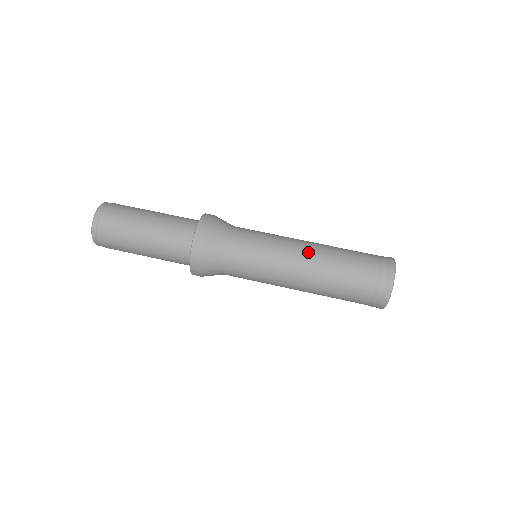
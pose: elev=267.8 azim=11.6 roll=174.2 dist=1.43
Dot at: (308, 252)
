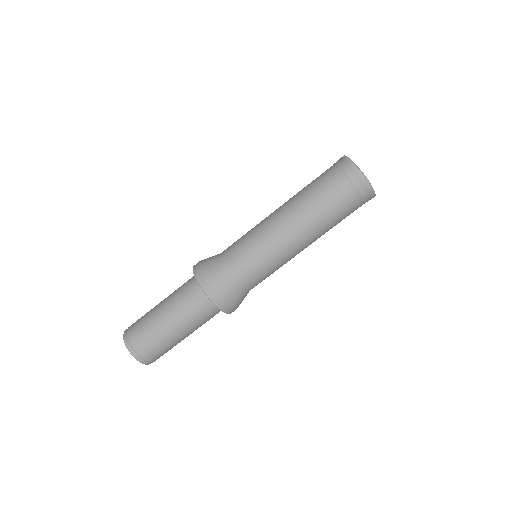
Dot at: (292, 225)
